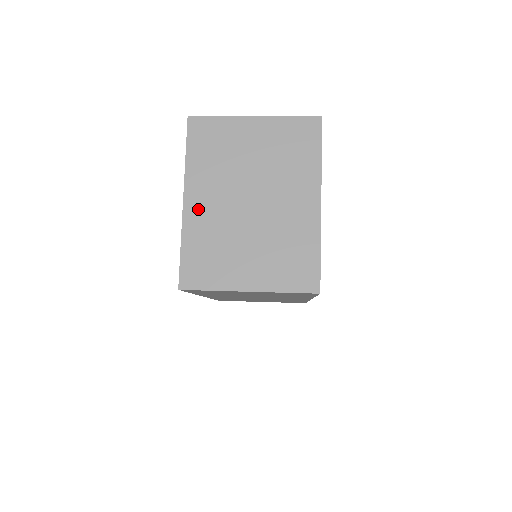
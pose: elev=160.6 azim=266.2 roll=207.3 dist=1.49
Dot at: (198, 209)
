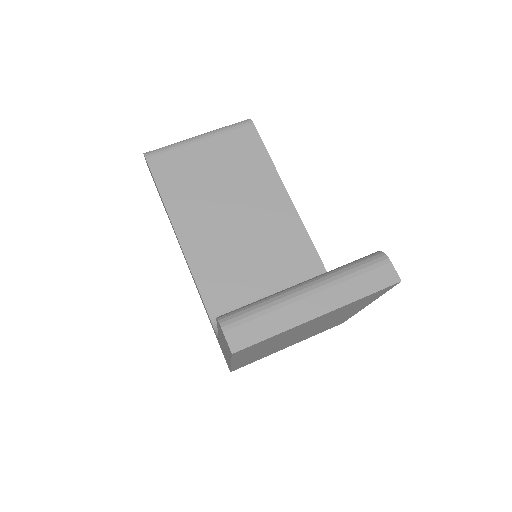
Dot at: occluded
